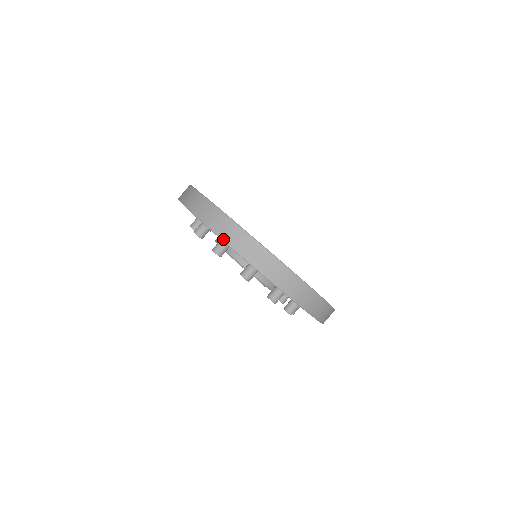
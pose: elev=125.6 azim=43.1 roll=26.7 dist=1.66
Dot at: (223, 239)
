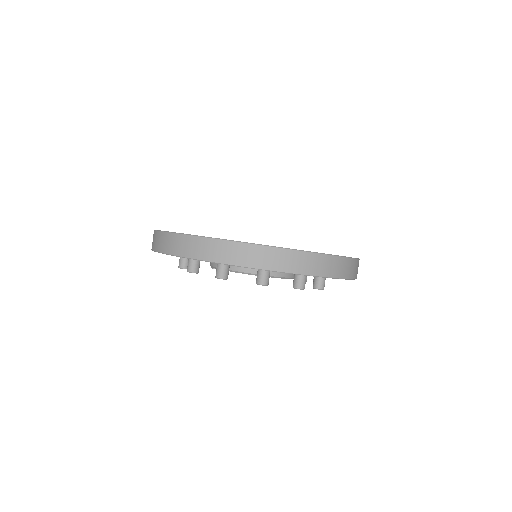
Dot at: (221, 262)
